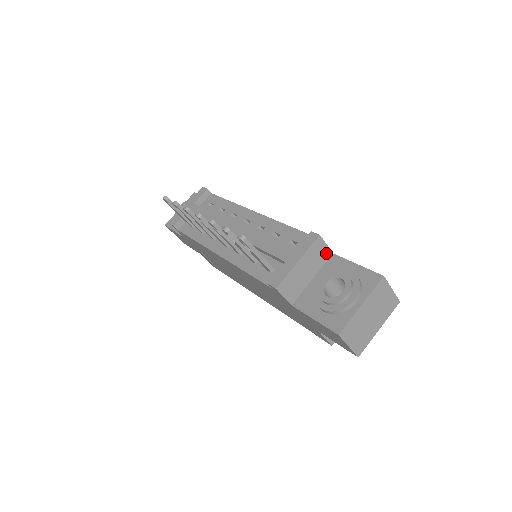
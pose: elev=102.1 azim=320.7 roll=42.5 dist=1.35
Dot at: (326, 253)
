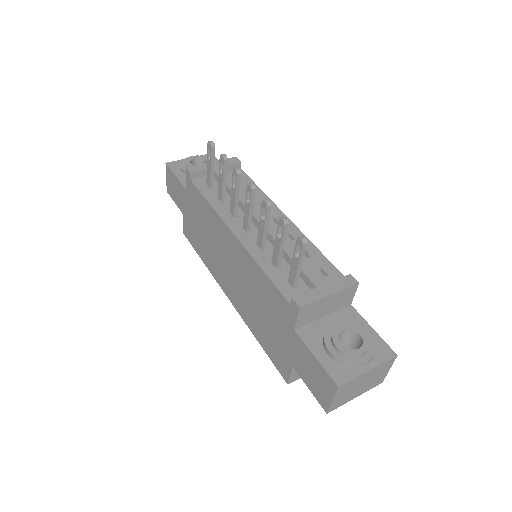
Dot at: (348, 301)
